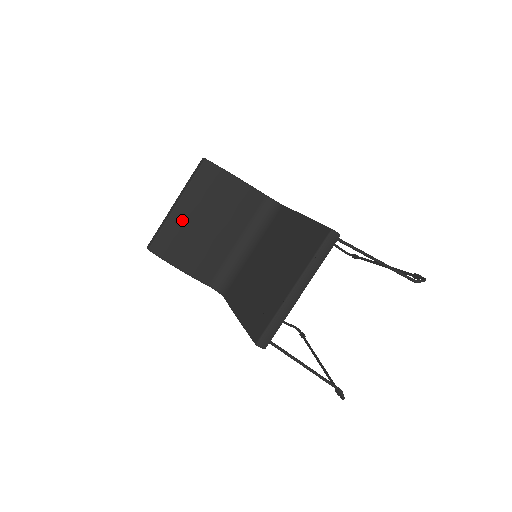
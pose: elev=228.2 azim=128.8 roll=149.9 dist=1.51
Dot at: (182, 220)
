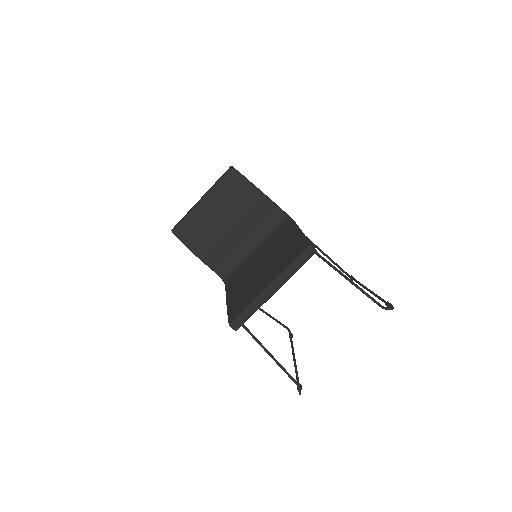
Dot at: (204, 213)
